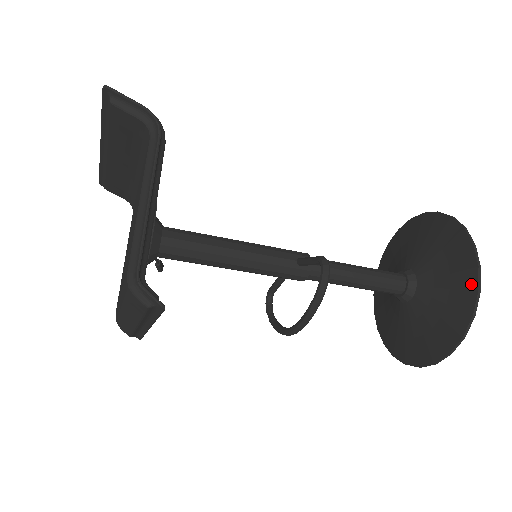
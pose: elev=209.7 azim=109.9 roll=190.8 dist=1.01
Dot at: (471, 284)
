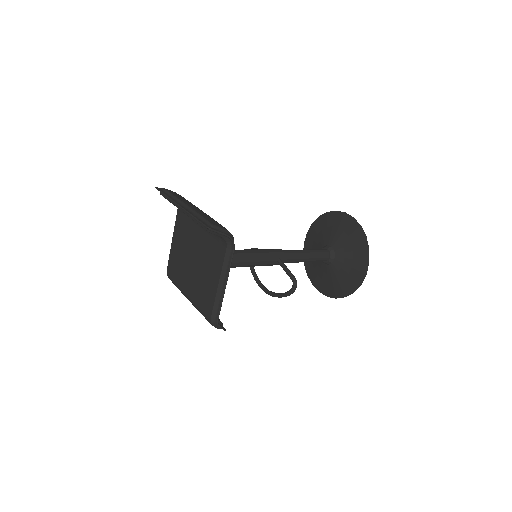
Dot at: (359, 279)
